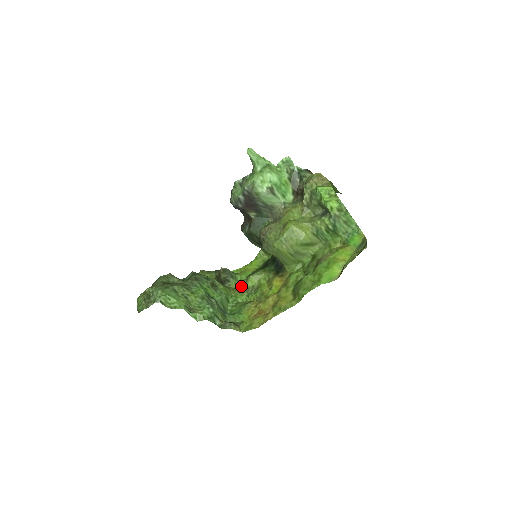
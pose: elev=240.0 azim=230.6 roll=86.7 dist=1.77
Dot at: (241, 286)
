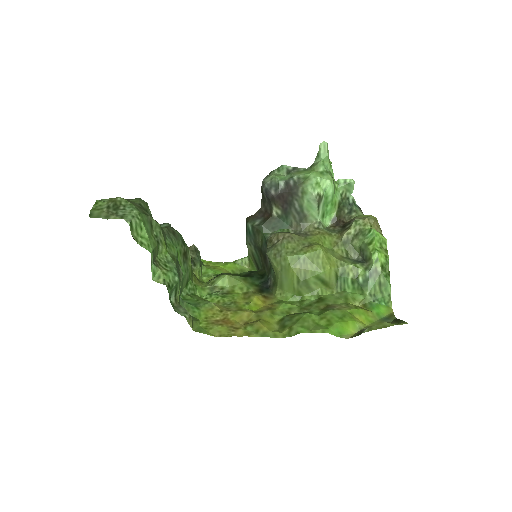
Dot at: (203, 280)
